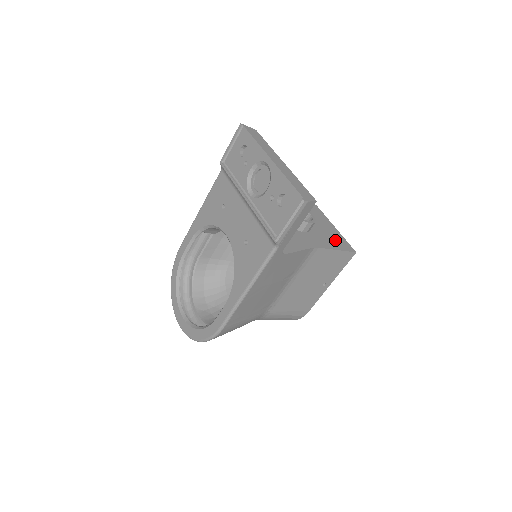
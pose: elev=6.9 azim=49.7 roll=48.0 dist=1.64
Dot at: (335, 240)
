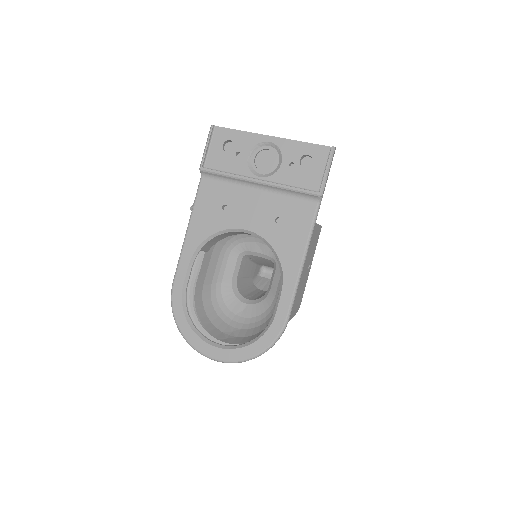
Dot at: occluded
